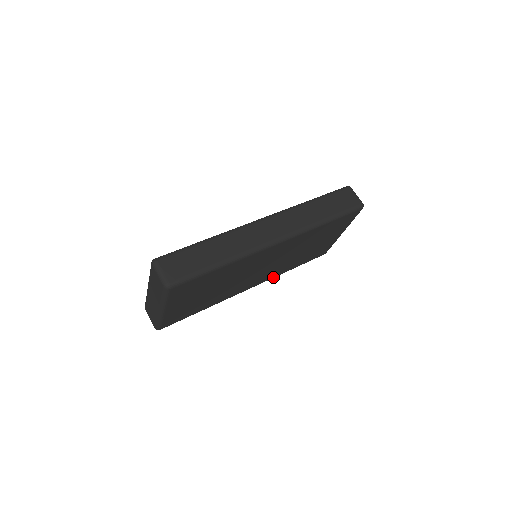
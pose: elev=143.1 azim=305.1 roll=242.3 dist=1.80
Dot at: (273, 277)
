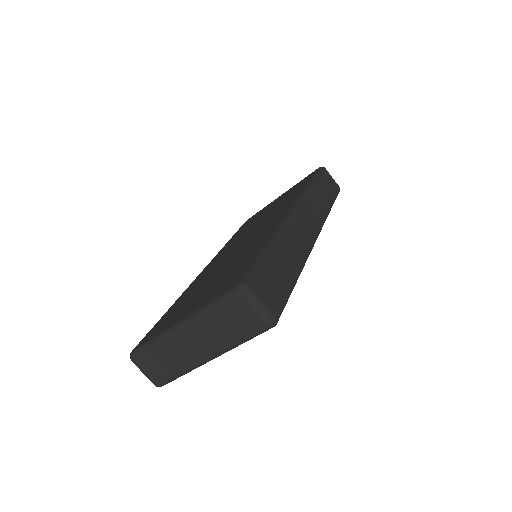
Dot at: occluded
